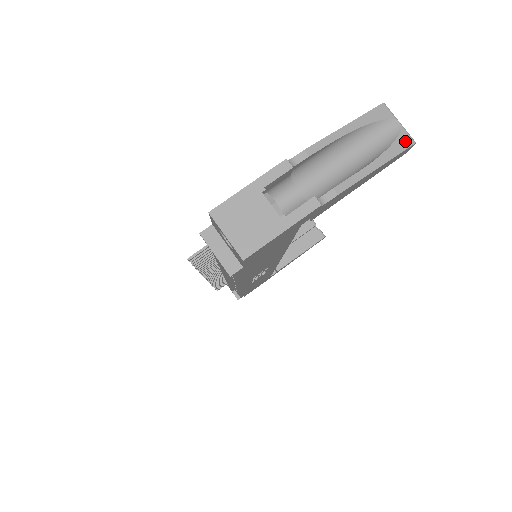
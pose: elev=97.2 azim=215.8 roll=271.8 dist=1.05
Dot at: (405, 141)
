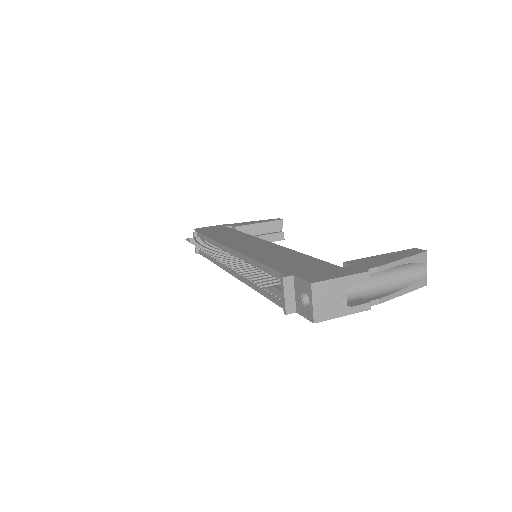
Dot at: (423, 282)
